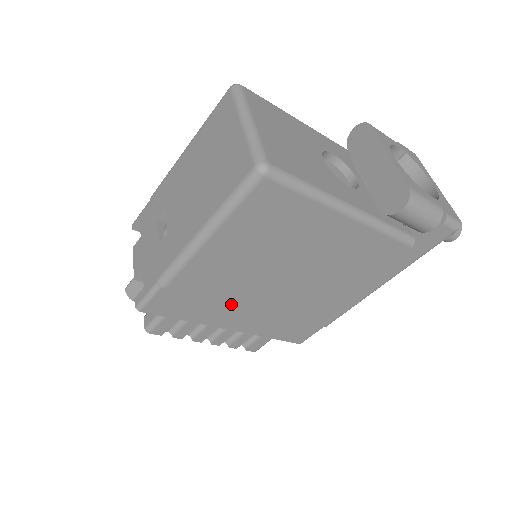
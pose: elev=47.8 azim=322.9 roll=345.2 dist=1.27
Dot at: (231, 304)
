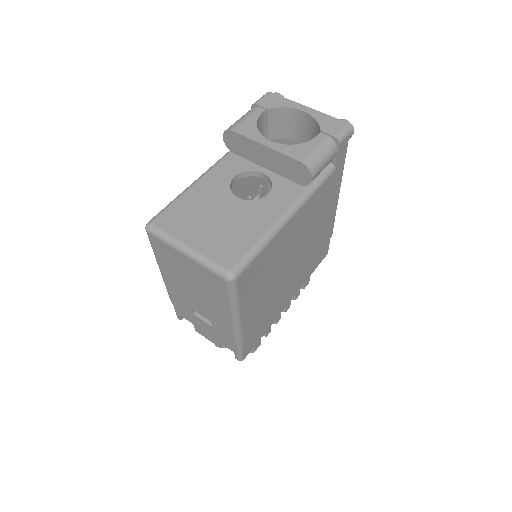
Dot at: occluded
